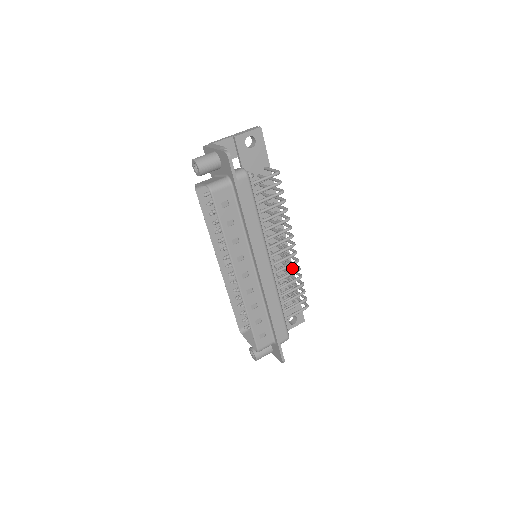
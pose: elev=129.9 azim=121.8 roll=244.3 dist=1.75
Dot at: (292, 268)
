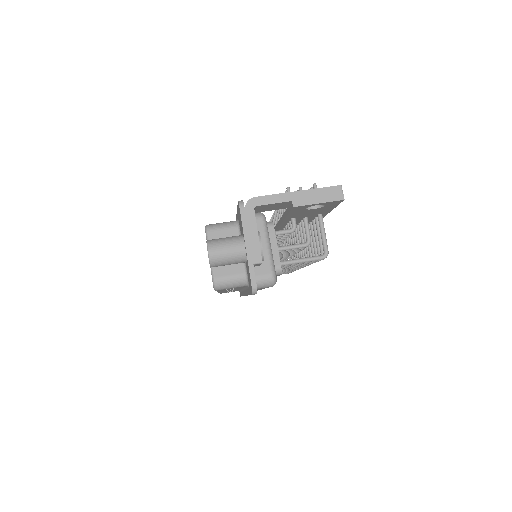
Dot at: occluded
